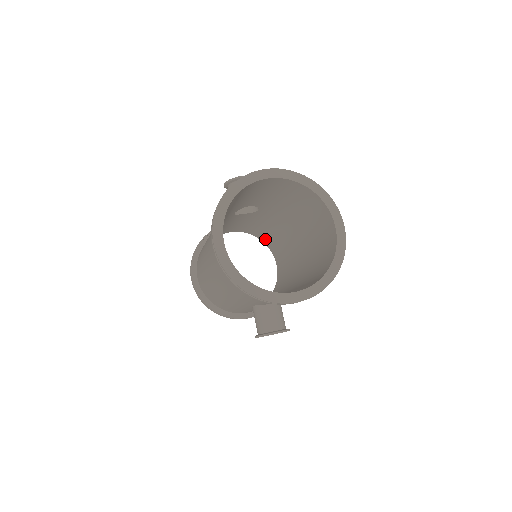
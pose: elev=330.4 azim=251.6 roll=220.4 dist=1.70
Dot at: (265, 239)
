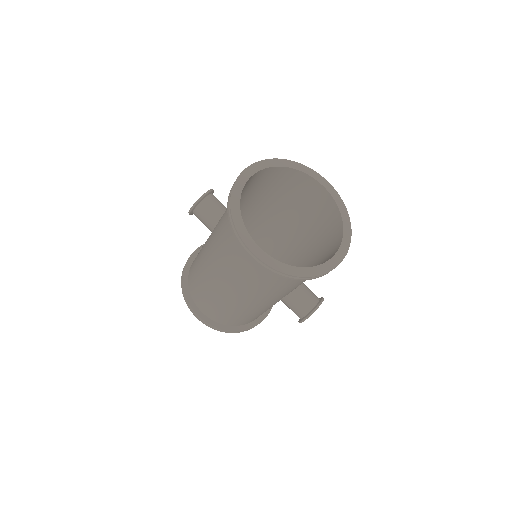
Dot at: occluded
